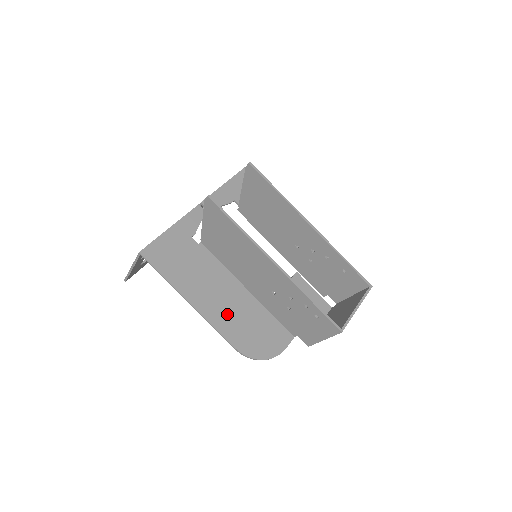
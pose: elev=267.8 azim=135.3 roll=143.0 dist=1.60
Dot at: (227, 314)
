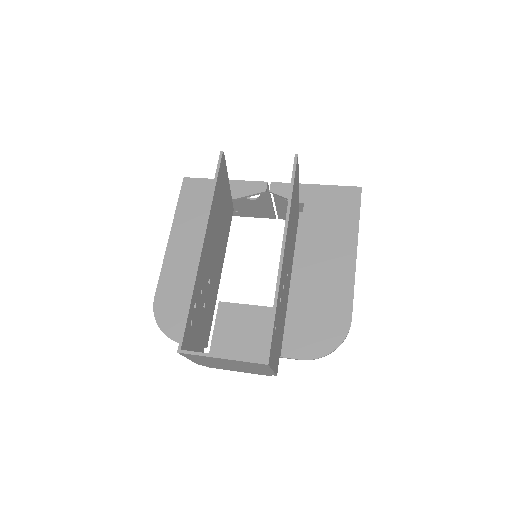
Dot at: (181, 271)
